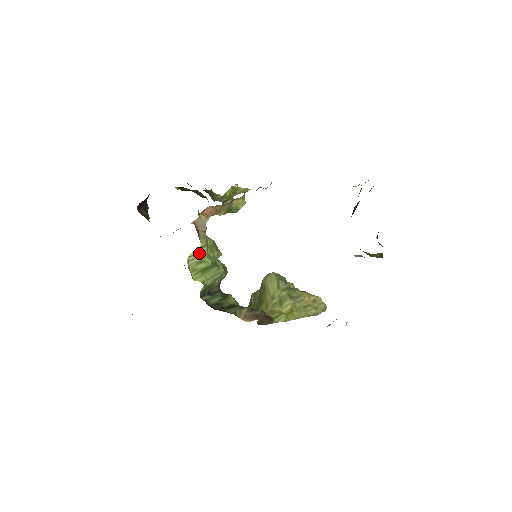
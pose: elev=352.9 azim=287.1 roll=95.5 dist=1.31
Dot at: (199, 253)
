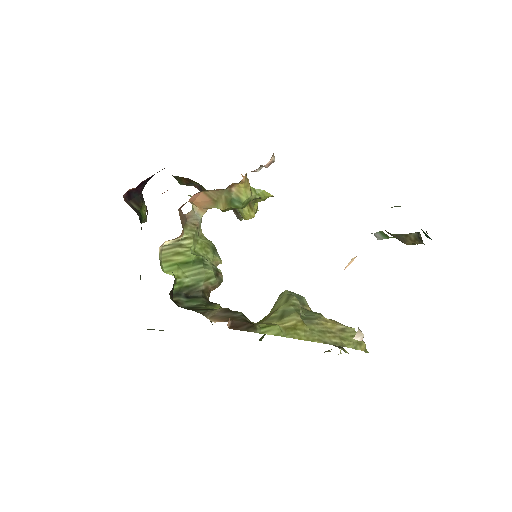
Dot at: (180, 244)
